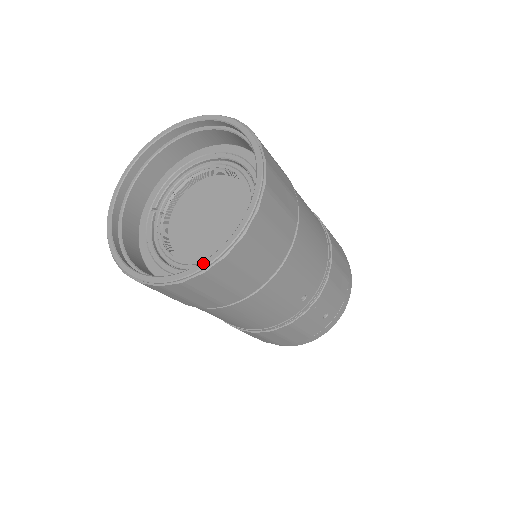
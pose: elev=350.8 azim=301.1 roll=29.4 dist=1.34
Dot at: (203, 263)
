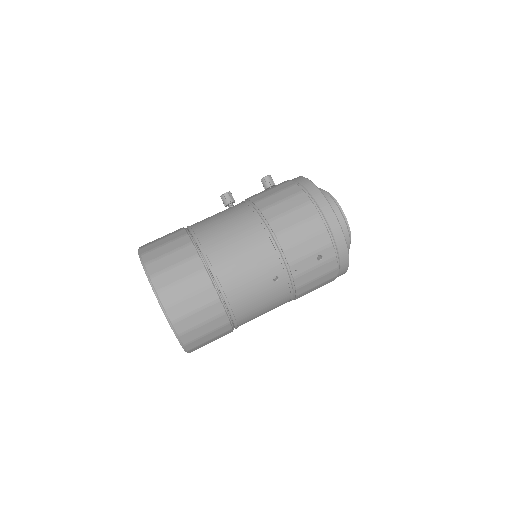
Dot at: (179, 342)
